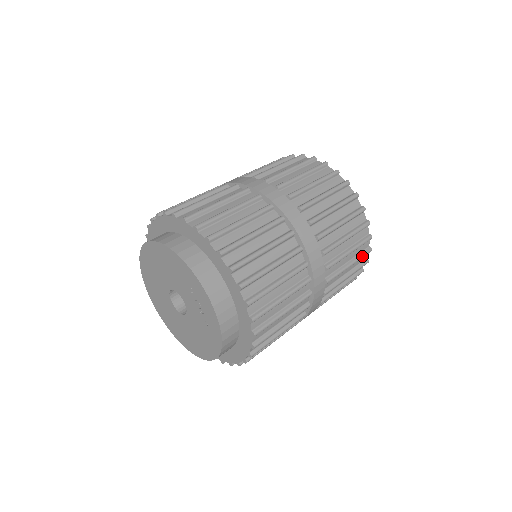
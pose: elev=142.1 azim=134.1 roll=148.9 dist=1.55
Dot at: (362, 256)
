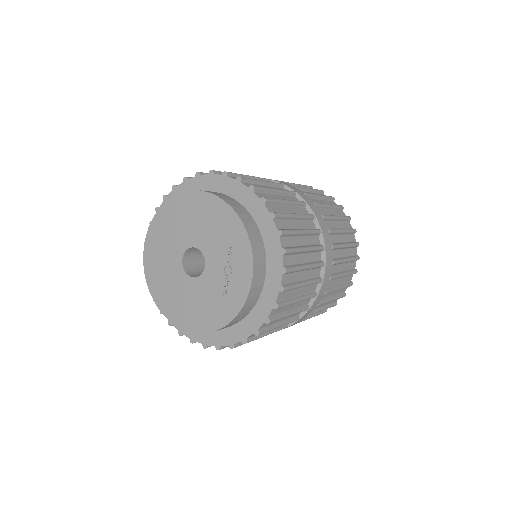
Dot at: (340, 297)
